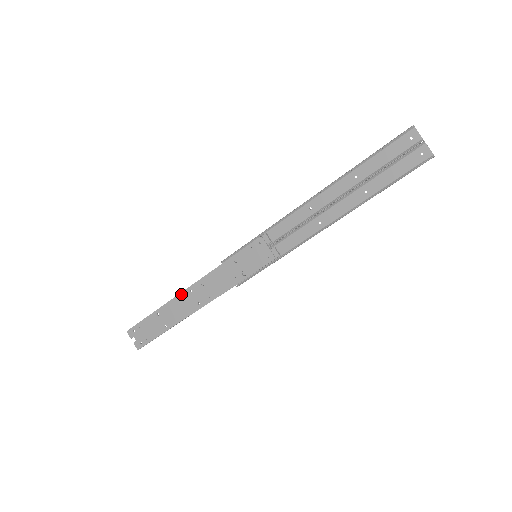
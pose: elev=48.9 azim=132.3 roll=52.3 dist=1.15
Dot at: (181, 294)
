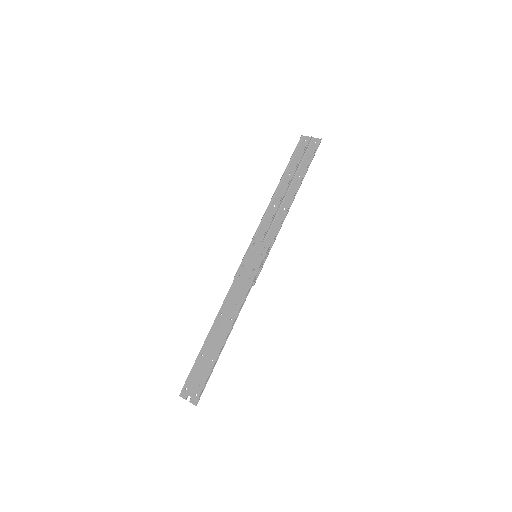
Dot at: (214, 323)
